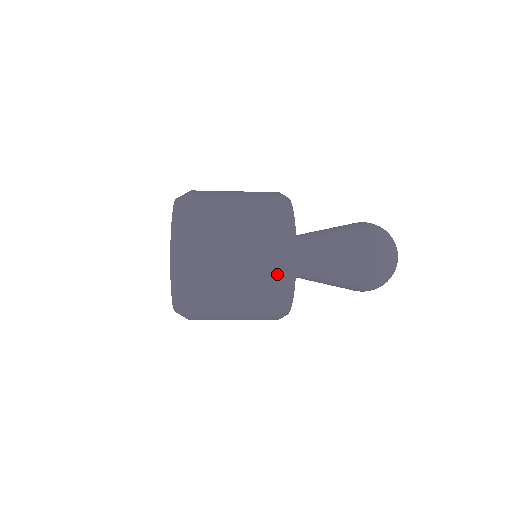
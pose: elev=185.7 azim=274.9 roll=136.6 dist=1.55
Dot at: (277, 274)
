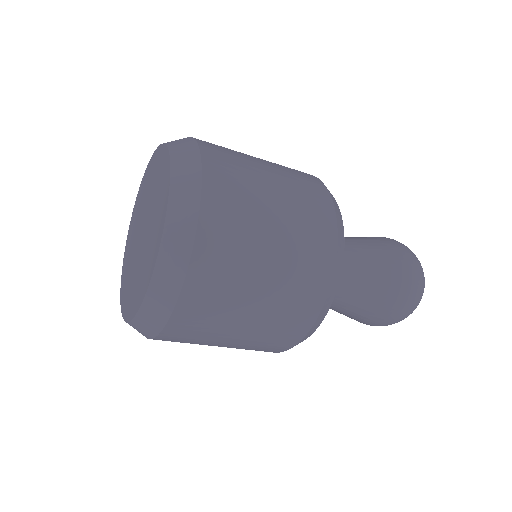
Dot at: (297, 329)
